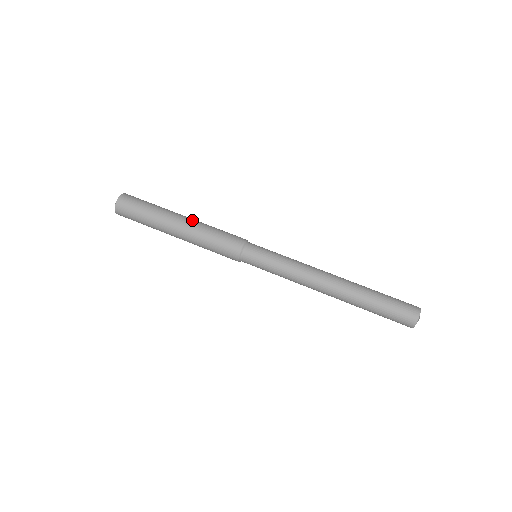
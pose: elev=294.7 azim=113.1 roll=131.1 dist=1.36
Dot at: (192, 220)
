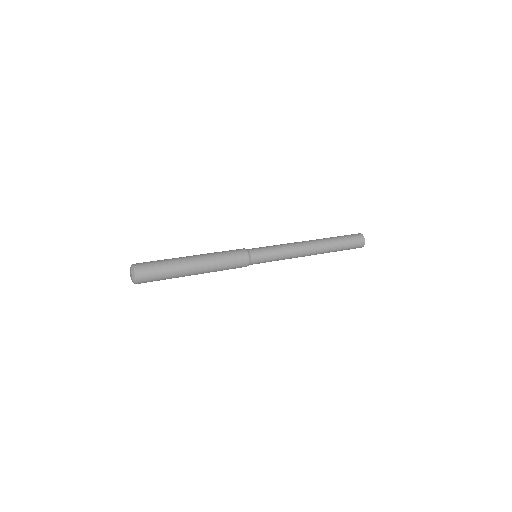
Dot at: occluded
